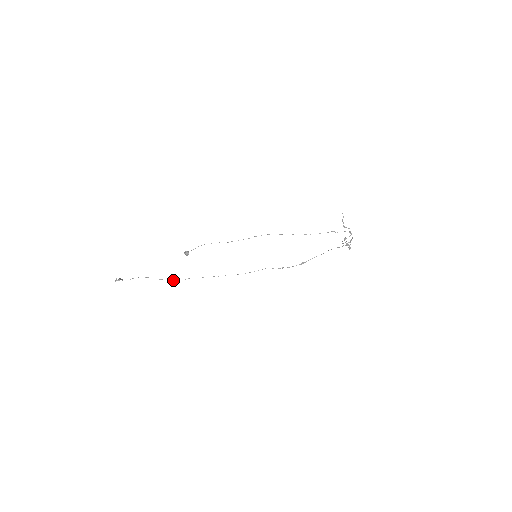
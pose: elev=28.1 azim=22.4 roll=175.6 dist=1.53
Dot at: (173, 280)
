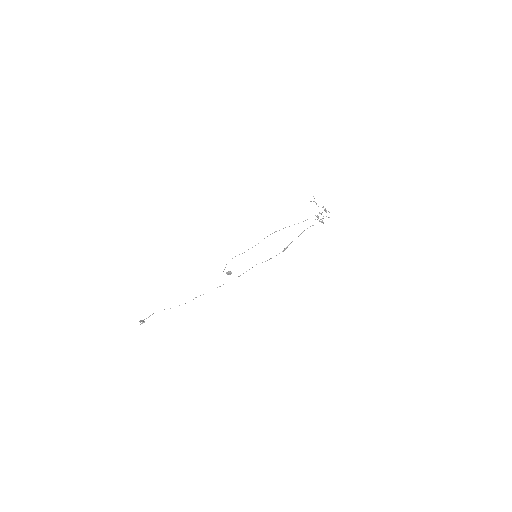
Dot at: occluded
